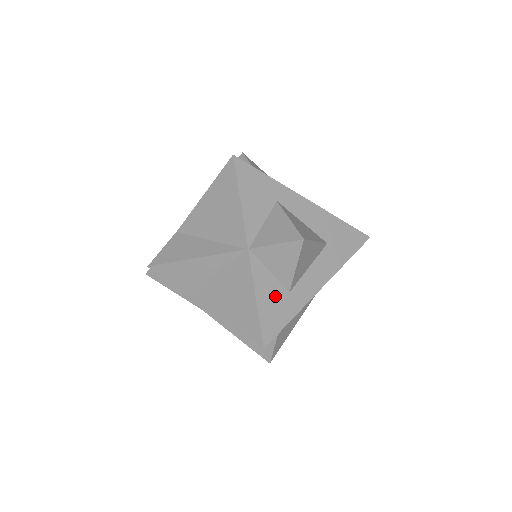
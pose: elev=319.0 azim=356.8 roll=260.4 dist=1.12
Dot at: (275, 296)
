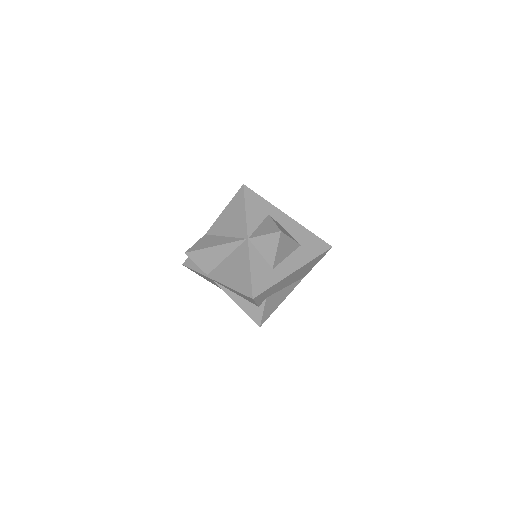
Dot at: (263, 269)
